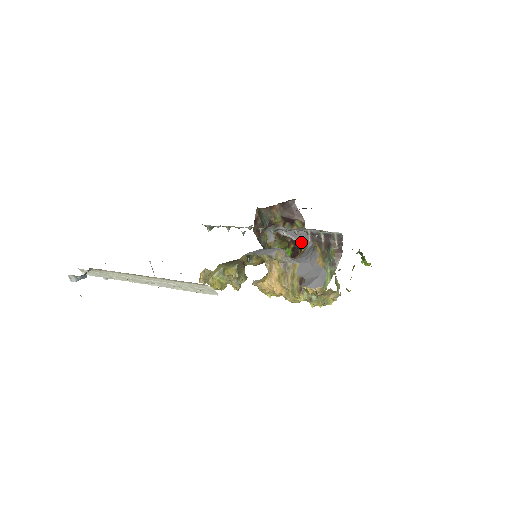
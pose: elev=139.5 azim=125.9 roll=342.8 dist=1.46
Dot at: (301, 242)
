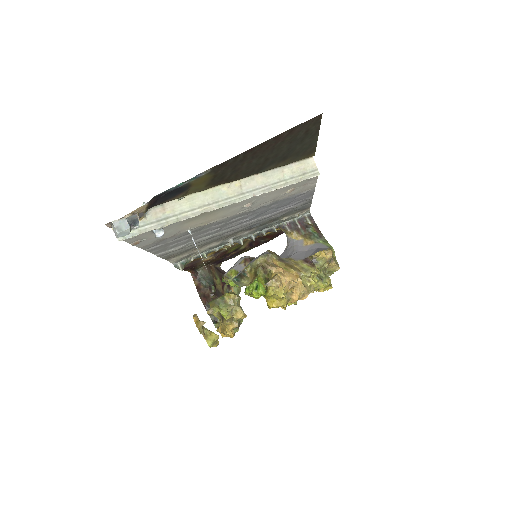
Dot at: occluded
